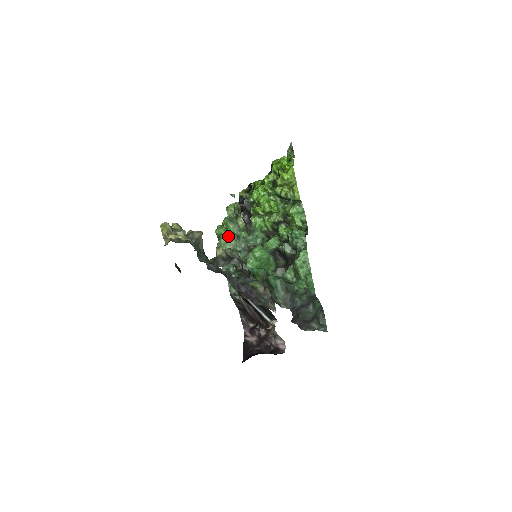
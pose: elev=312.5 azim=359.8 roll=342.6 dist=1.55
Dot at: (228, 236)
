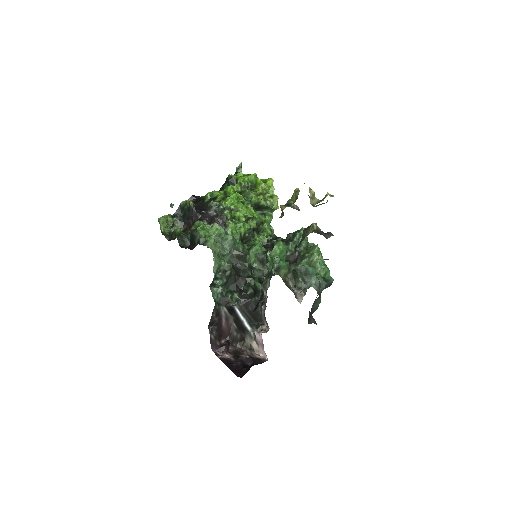
Dot at: (214, 238)
